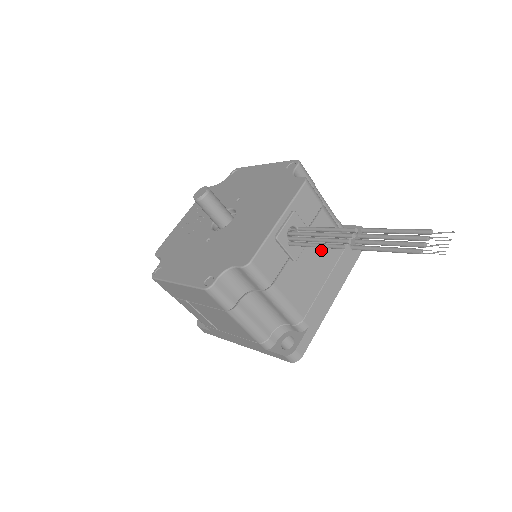
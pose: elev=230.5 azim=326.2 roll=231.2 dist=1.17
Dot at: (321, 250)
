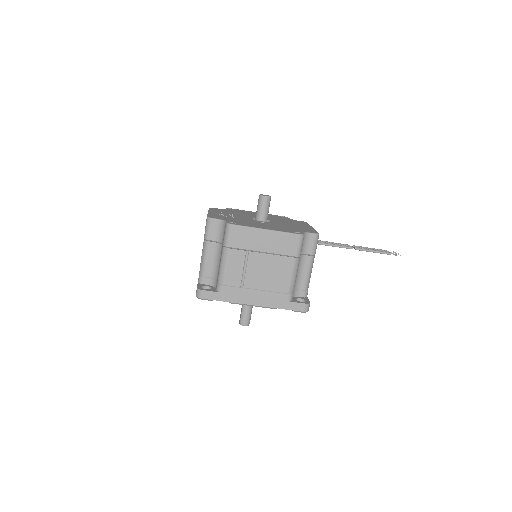
Dot at: occluded
